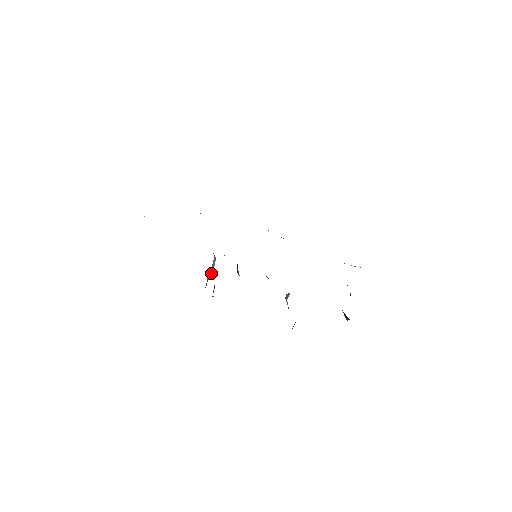
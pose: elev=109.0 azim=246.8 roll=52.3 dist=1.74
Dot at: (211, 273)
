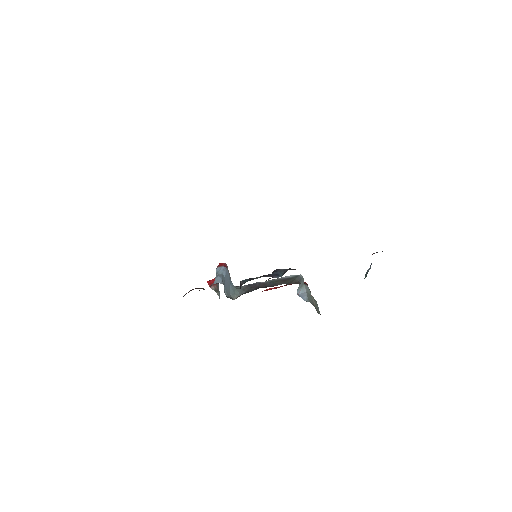
Dot at: (219, 291)
